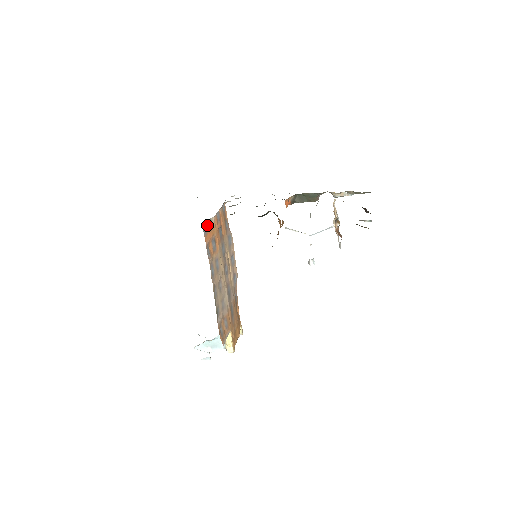
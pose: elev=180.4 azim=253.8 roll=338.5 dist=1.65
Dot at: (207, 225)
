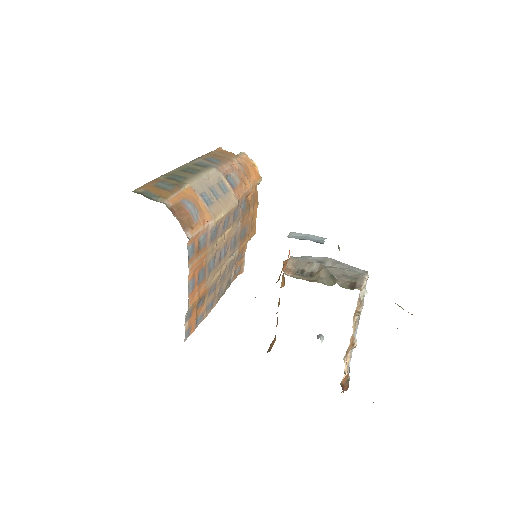
Dot at: (186, 324)
